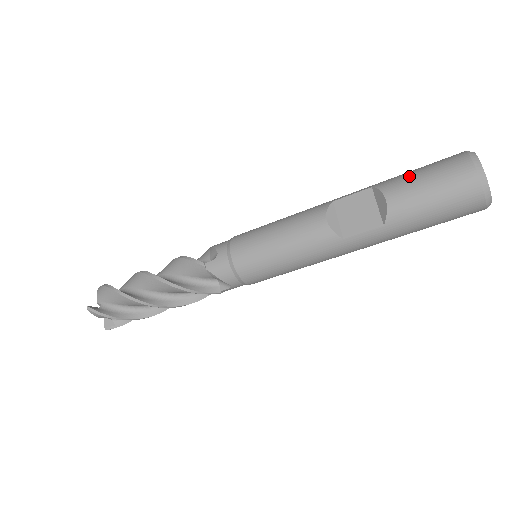
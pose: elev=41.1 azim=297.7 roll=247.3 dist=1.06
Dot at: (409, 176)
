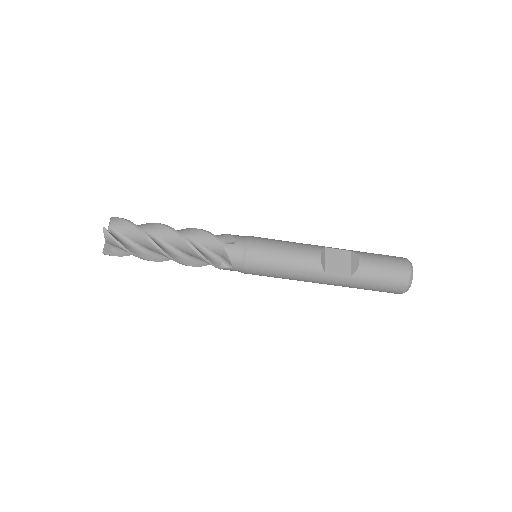
Dot at: (375, 256)
